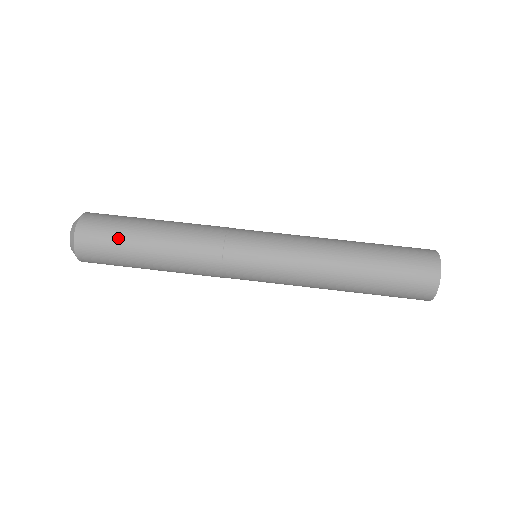
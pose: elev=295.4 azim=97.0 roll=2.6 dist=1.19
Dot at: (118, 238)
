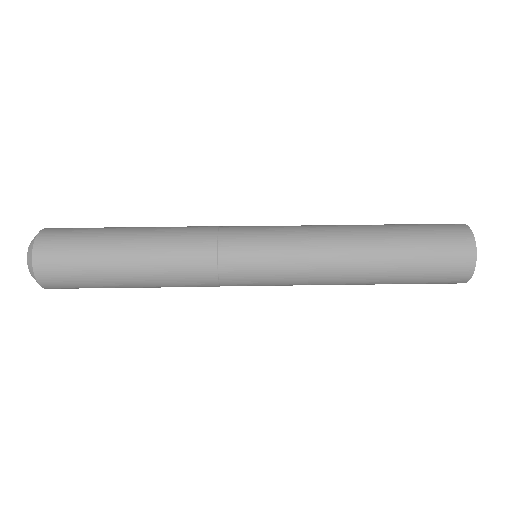
Dot at: (90, 236)
